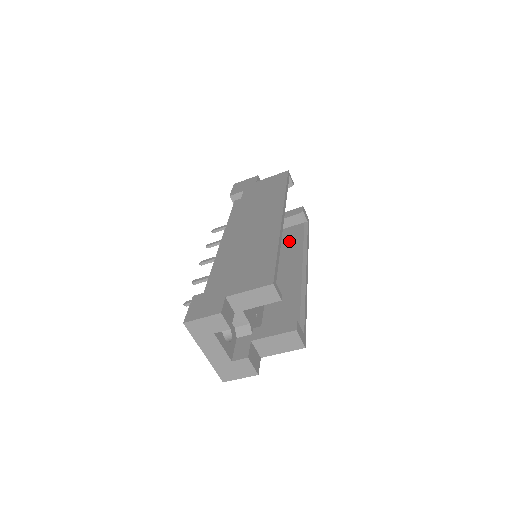
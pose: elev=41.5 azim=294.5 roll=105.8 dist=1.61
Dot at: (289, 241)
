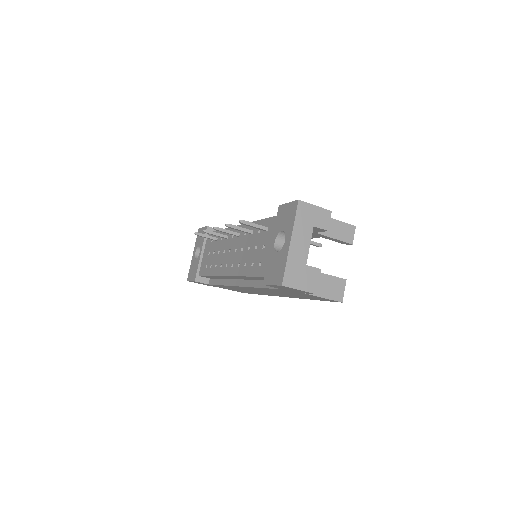
Dot at: occluded
